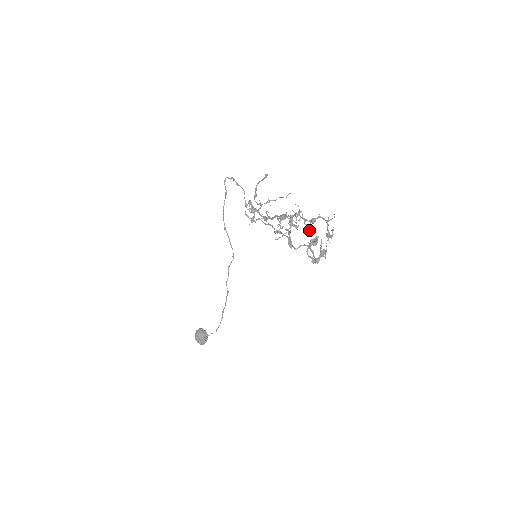
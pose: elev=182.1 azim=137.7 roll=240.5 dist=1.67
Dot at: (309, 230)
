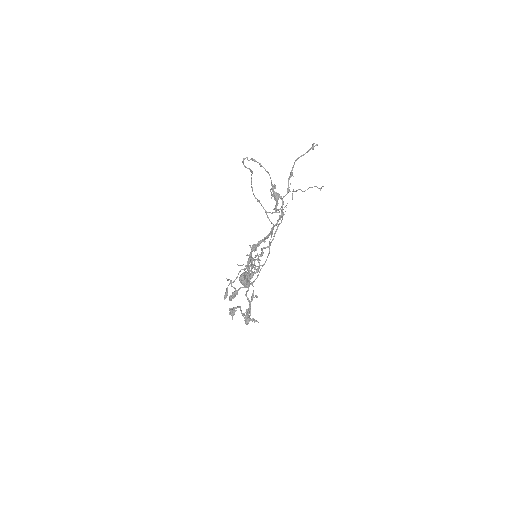
Dot at: (231, 298)
